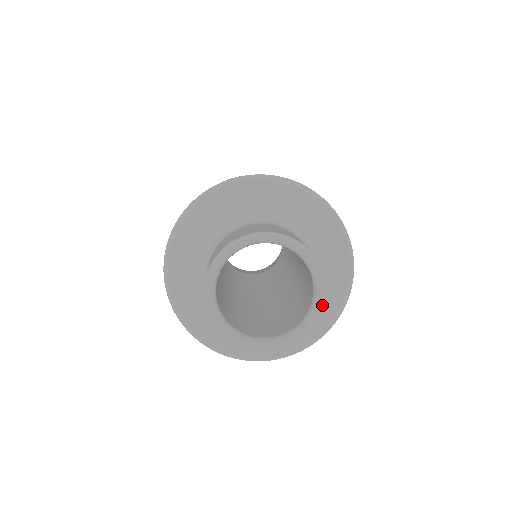
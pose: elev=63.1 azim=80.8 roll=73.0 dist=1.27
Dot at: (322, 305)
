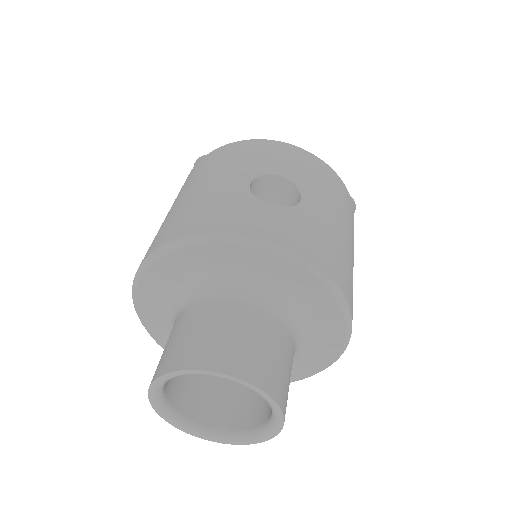
Dot at: (277, 430)
